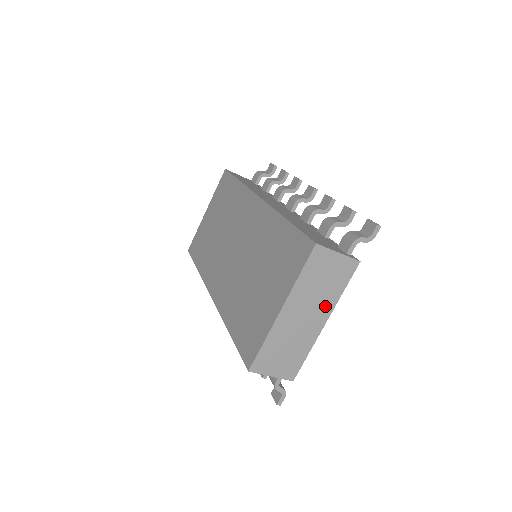
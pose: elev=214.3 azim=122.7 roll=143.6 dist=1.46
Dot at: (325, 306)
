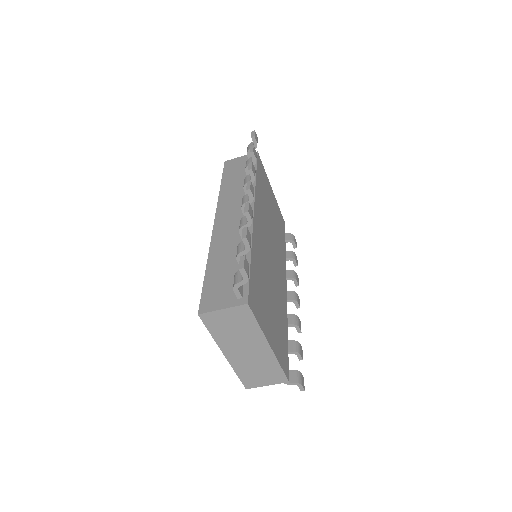
Dot at: (255, 339)
